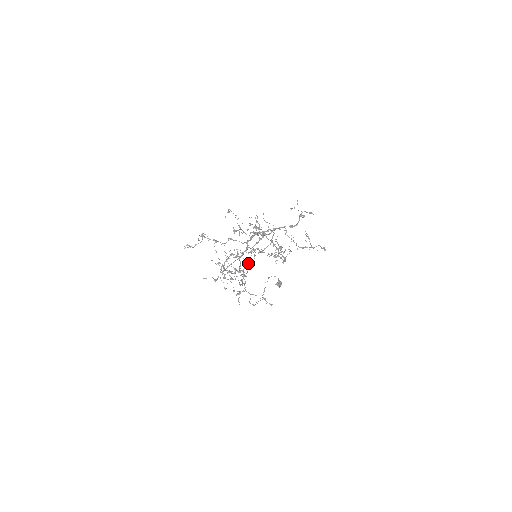
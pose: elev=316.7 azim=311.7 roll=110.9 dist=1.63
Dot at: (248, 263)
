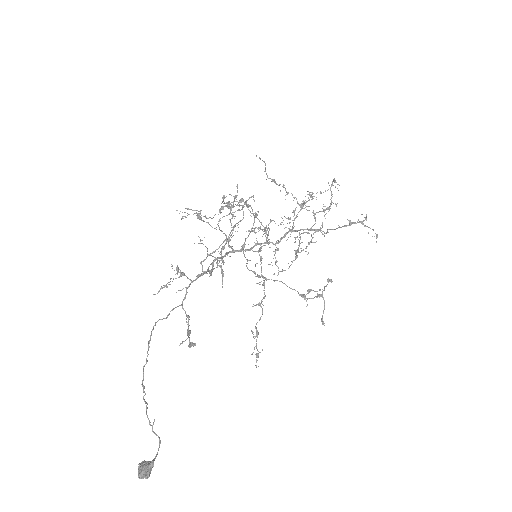
Dot at: occluded
